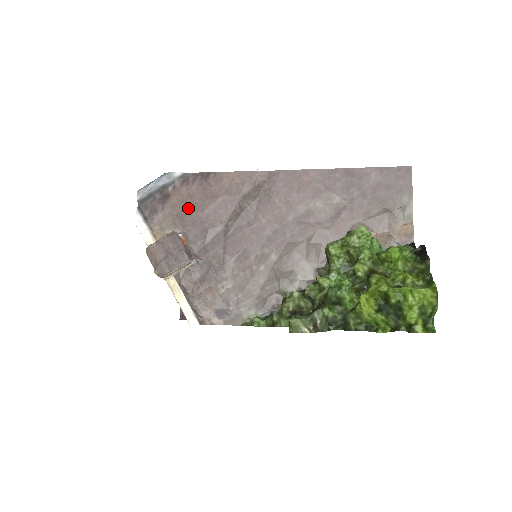
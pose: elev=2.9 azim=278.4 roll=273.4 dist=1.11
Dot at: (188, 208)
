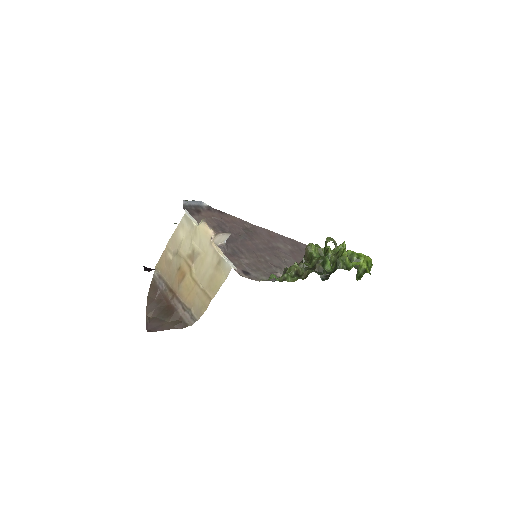
Dot at: occluded
